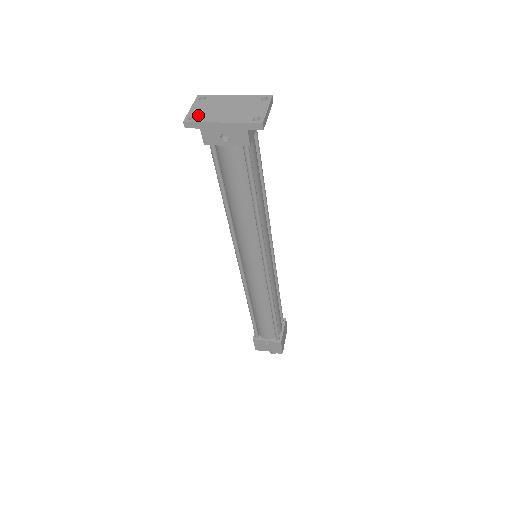
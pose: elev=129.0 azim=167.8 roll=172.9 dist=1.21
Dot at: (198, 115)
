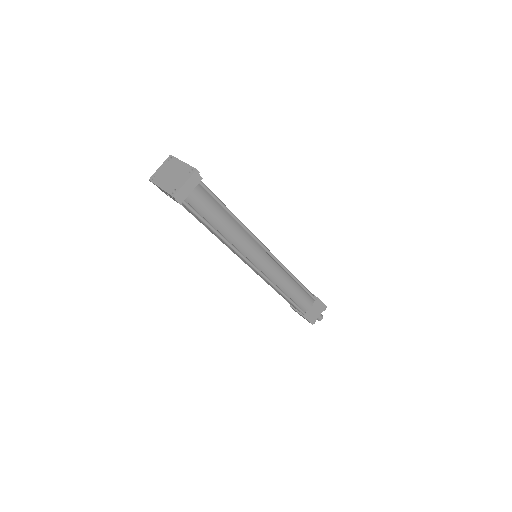
Dot at: (157, 176)
